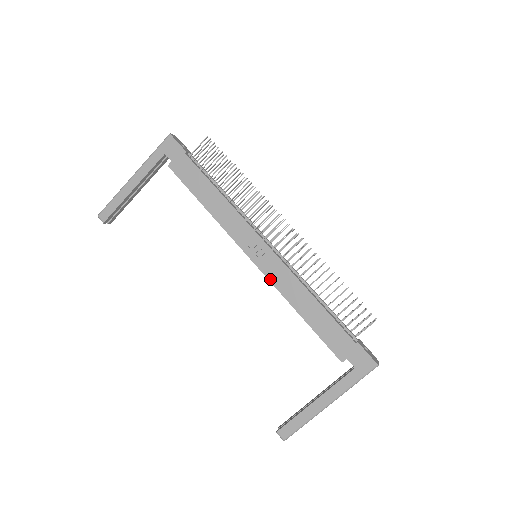
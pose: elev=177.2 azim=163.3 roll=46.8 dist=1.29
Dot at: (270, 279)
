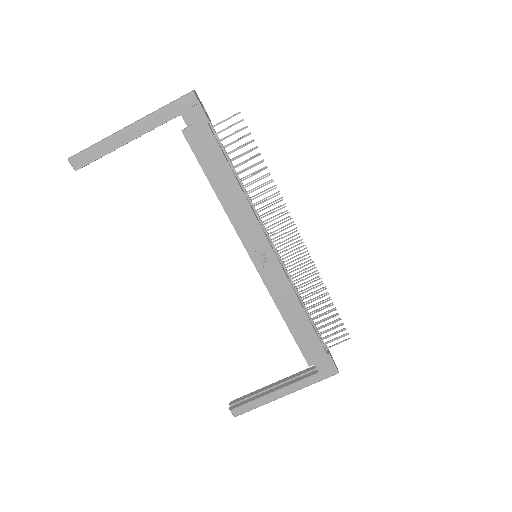
Dot at: (266, 284)
